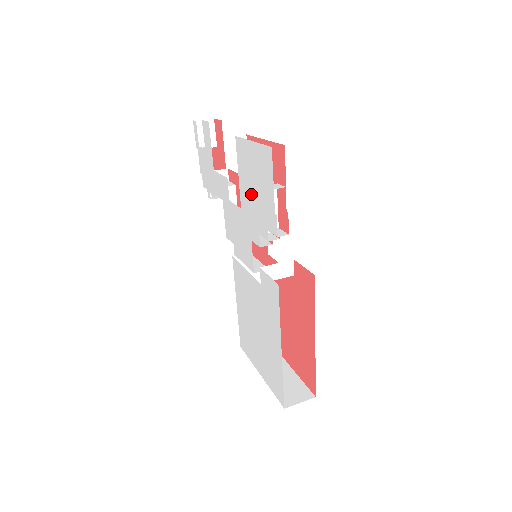
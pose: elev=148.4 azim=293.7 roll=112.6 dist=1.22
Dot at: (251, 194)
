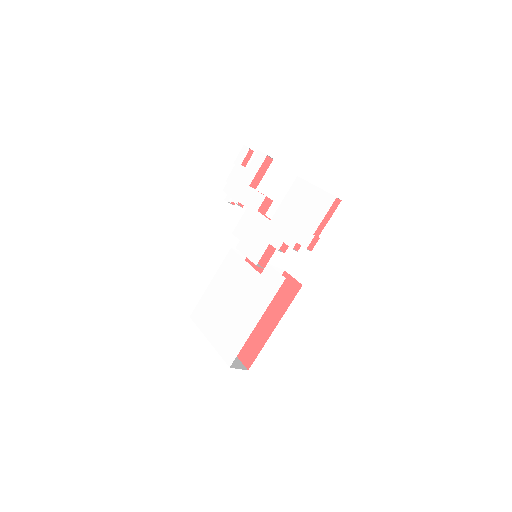
Dot at: (292, 215)
